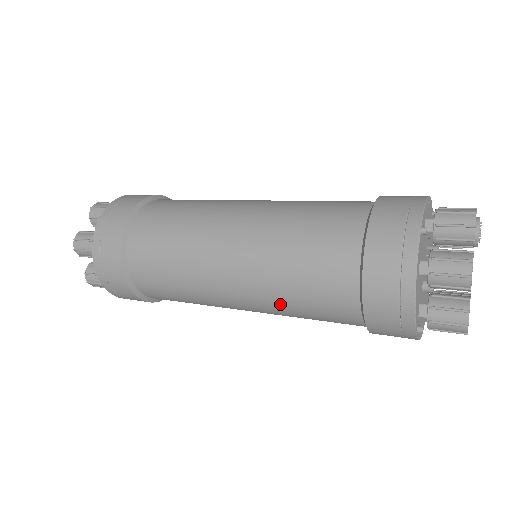
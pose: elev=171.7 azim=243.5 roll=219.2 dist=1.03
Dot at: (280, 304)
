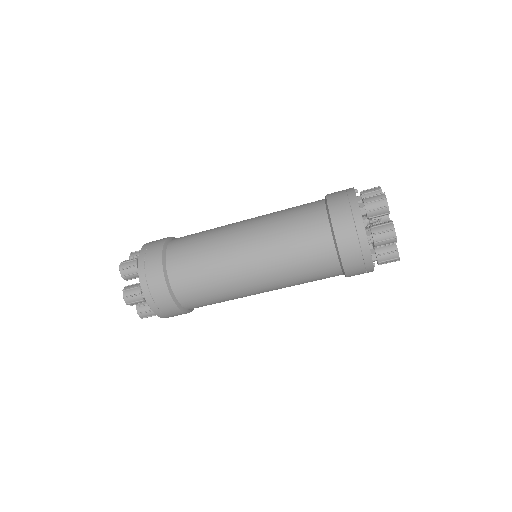
Dot at: (280, 254)
